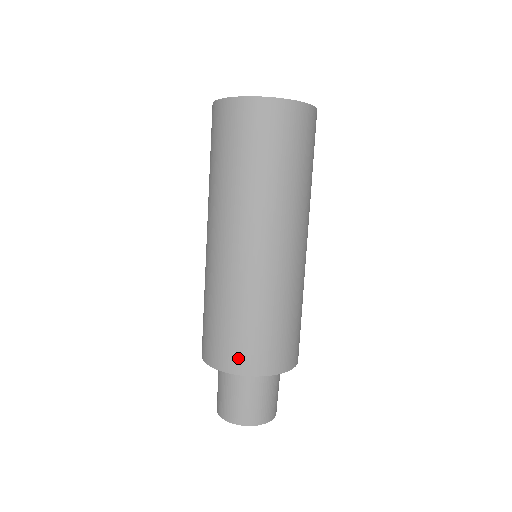
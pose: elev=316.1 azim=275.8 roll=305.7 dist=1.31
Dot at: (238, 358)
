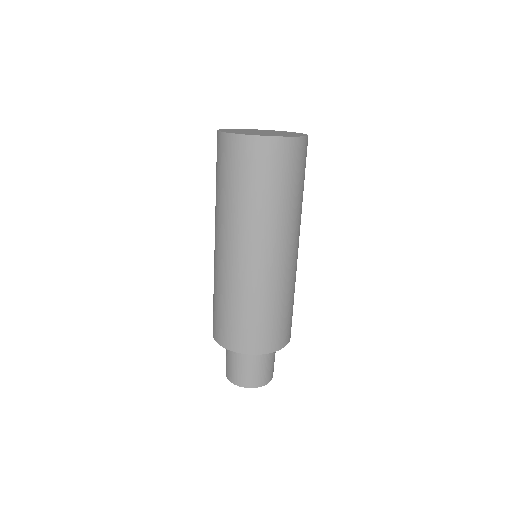
Dot at: (252, 342)
